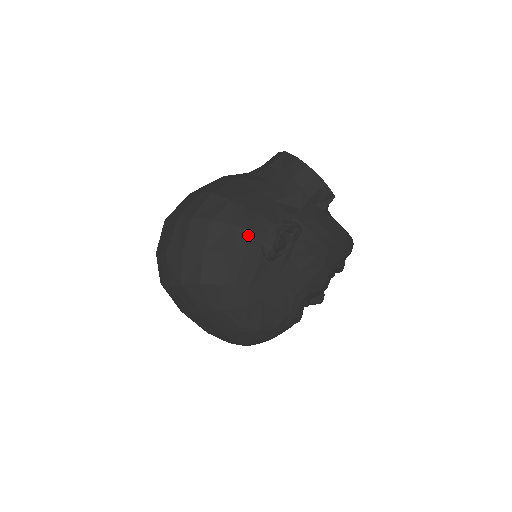
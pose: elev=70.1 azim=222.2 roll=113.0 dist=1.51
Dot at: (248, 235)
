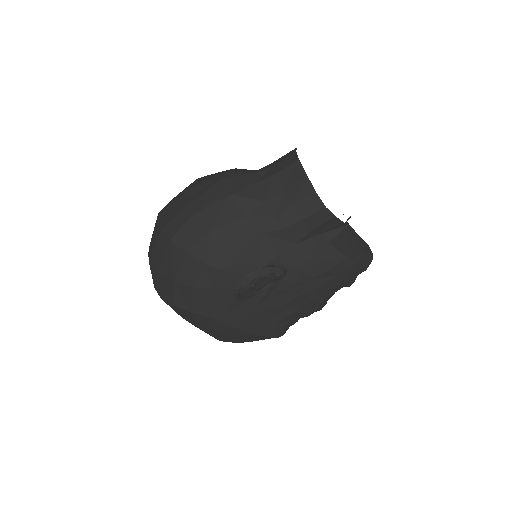
Dot at: (221, 275)
